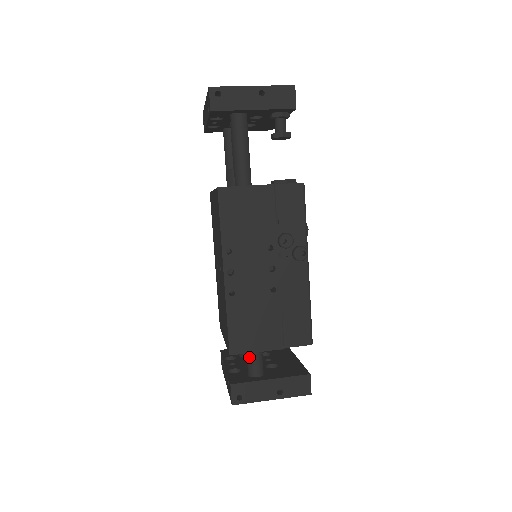
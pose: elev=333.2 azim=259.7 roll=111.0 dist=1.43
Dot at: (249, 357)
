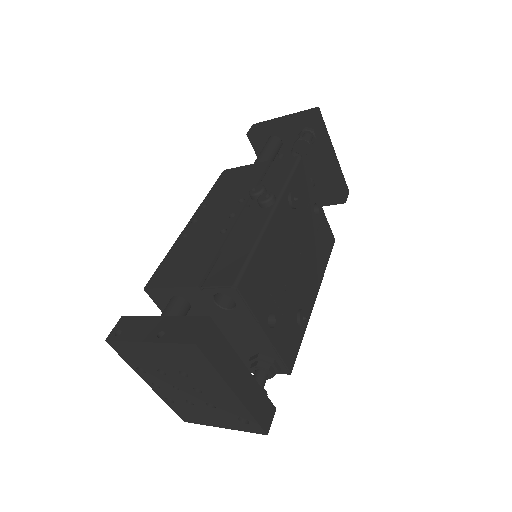
Dot at: (166, 306)
